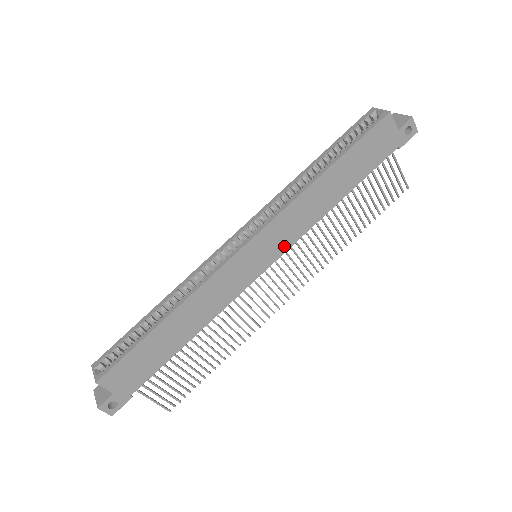
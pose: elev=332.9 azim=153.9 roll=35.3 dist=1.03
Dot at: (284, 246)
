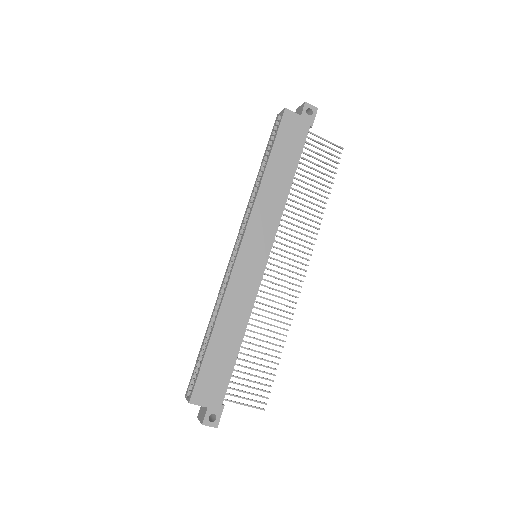
Dot at: (270, 237)
